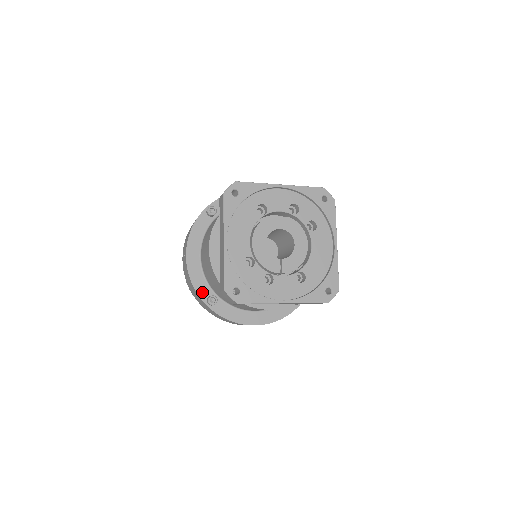
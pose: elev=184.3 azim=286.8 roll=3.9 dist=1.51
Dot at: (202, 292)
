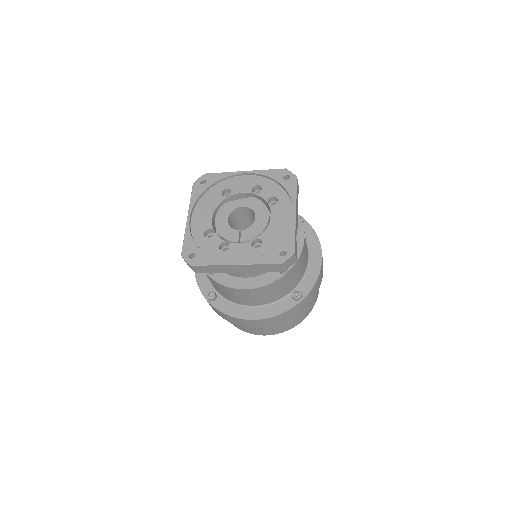
Dot at: (205, 290)
